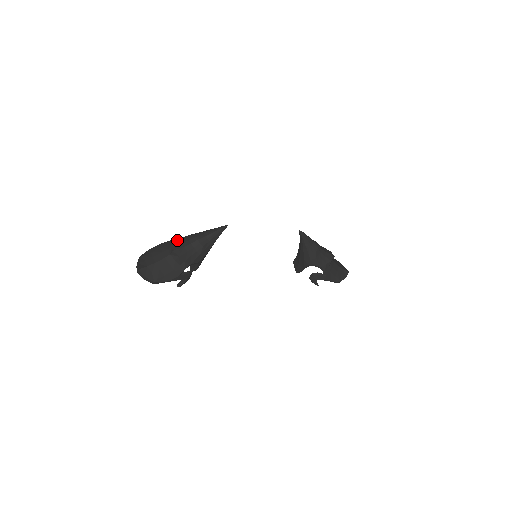
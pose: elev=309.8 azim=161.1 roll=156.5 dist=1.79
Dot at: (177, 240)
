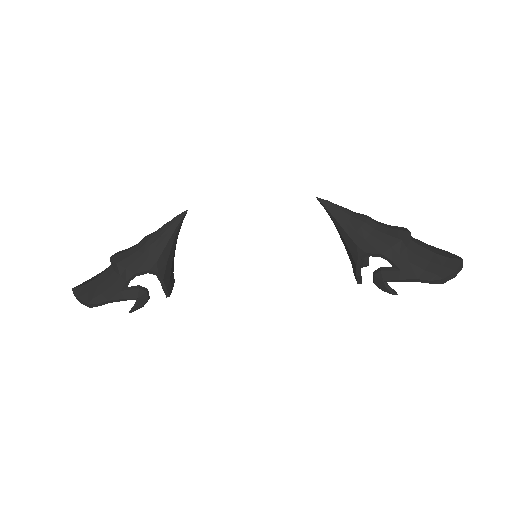
Dot at: occluded
